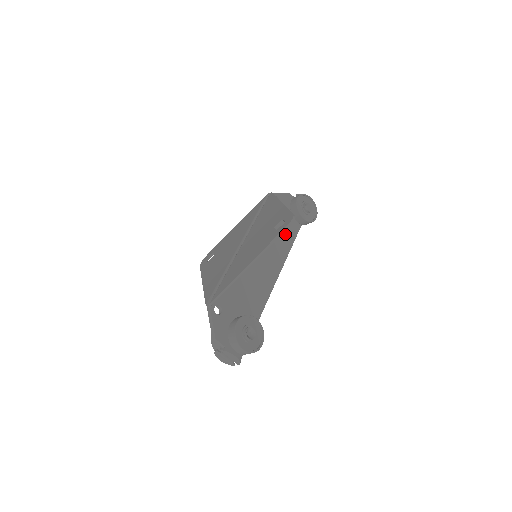
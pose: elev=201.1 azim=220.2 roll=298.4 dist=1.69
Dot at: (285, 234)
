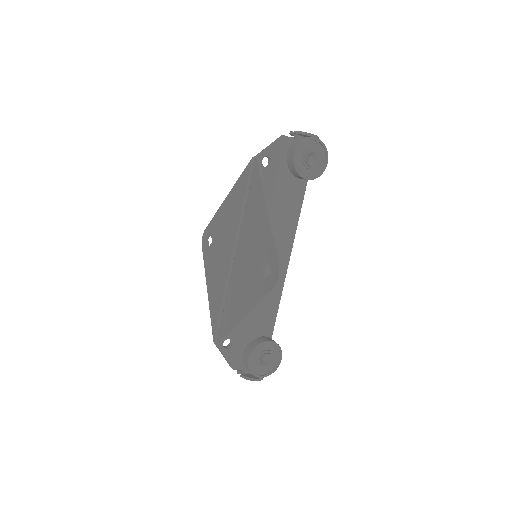
Dot at: (288, 202)
